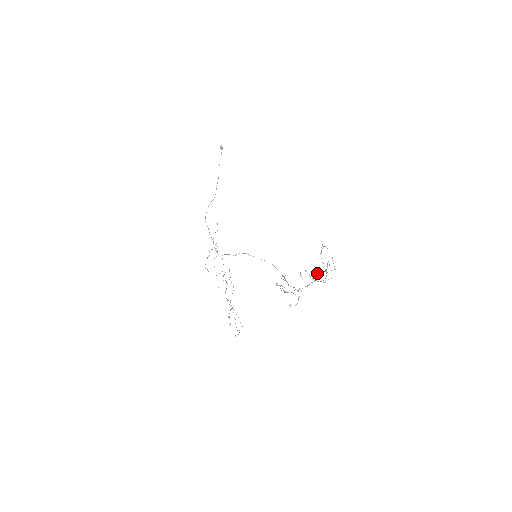
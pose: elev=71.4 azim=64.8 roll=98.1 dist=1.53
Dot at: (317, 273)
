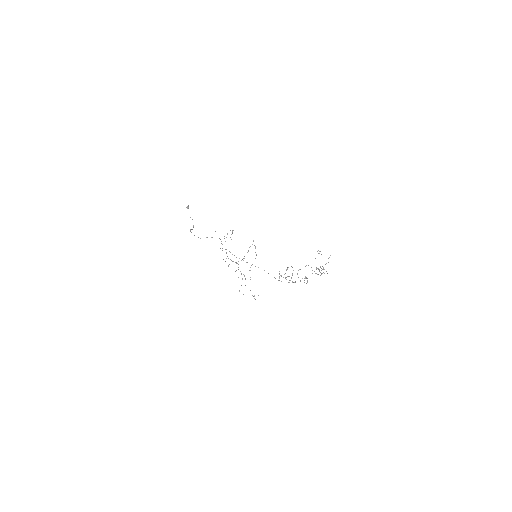
Dot at: (316, 268)
